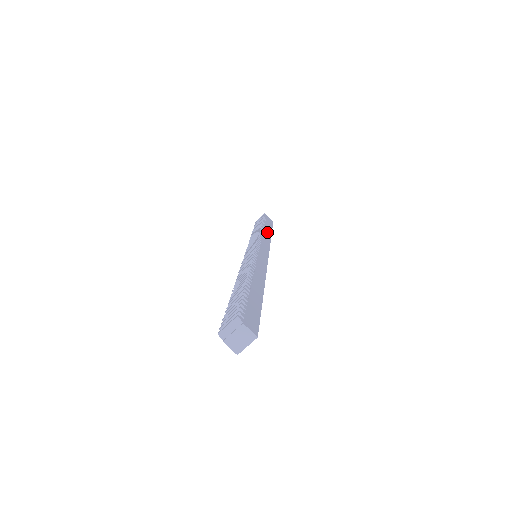
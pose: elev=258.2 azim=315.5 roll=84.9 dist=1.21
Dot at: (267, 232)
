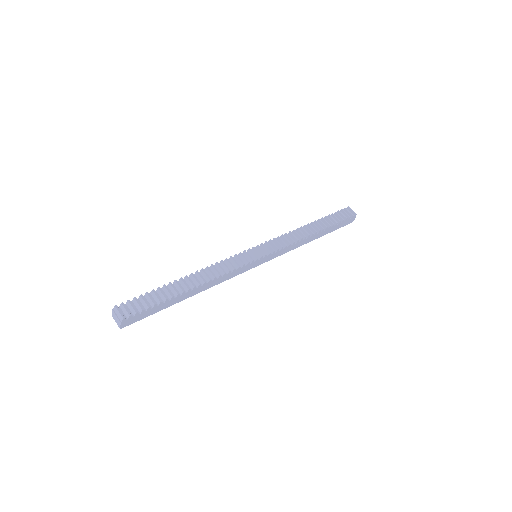
Dot at: (311, 238)
